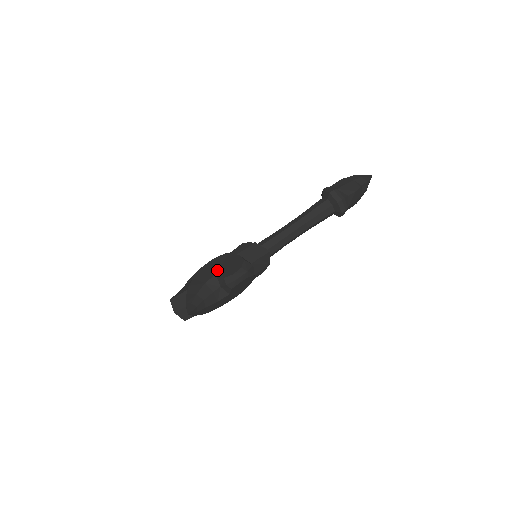
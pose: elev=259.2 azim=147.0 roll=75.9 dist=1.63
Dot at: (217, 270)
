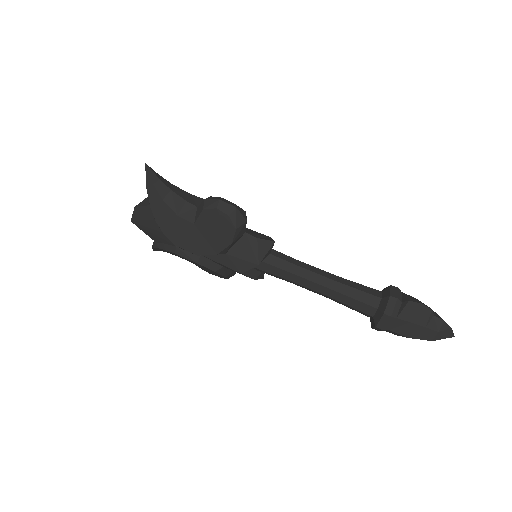
Dot at: occluded
